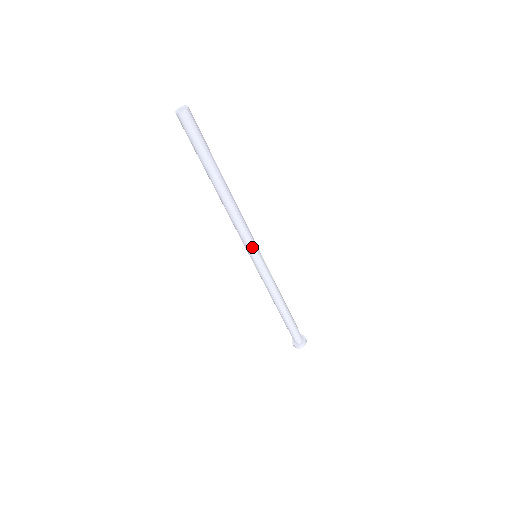
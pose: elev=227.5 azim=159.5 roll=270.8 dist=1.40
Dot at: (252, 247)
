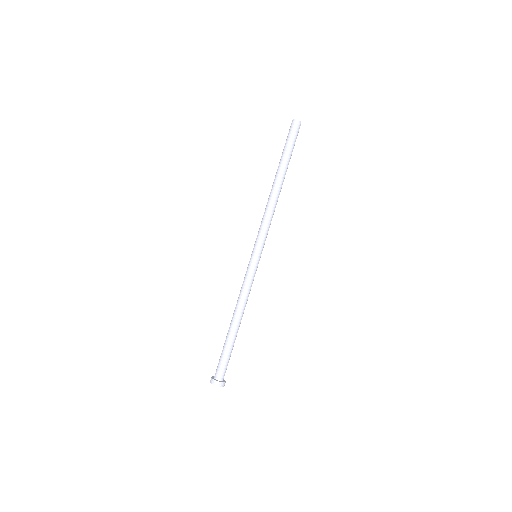
Dot at: (264, 243)
